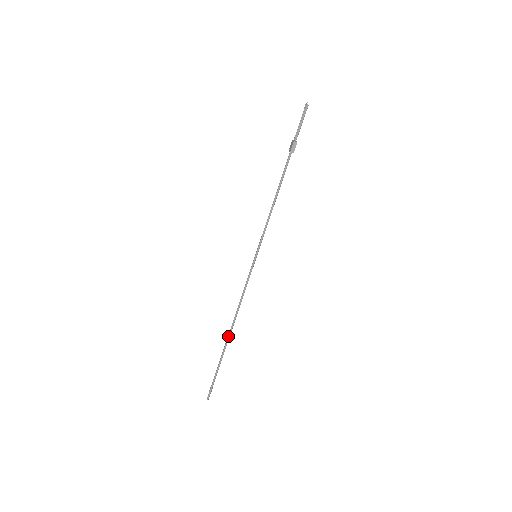
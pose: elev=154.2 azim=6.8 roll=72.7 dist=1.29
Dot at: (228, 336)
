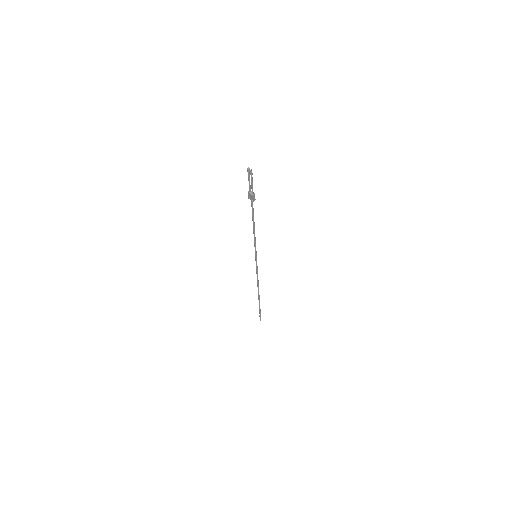
Dot at: (258, 294)
